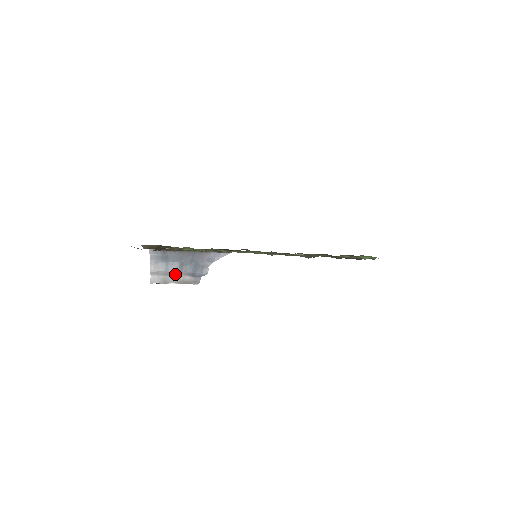
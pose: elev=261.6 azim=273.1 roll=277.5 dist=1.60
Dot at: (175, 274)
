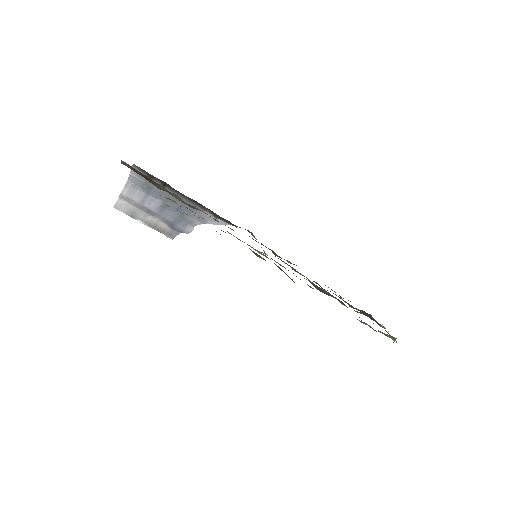
Dot at: (150, 213)
